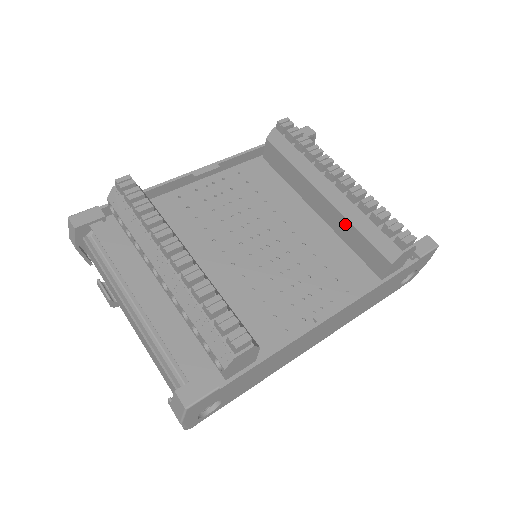
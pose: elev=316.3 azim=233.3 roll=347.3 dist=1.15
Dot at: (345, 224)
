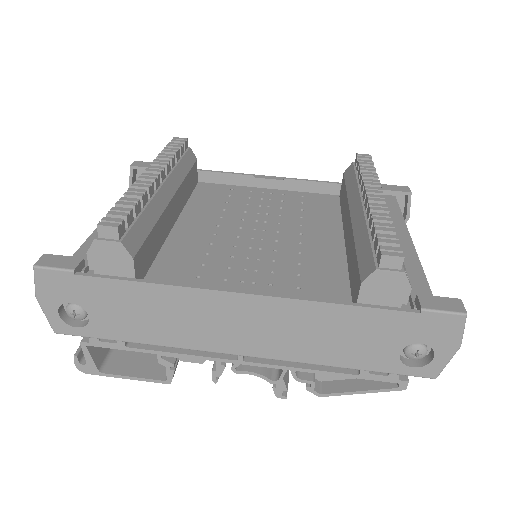
Dot at: (352, 244)
